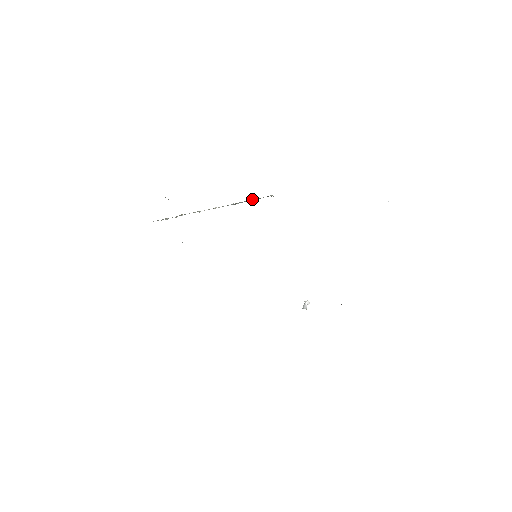
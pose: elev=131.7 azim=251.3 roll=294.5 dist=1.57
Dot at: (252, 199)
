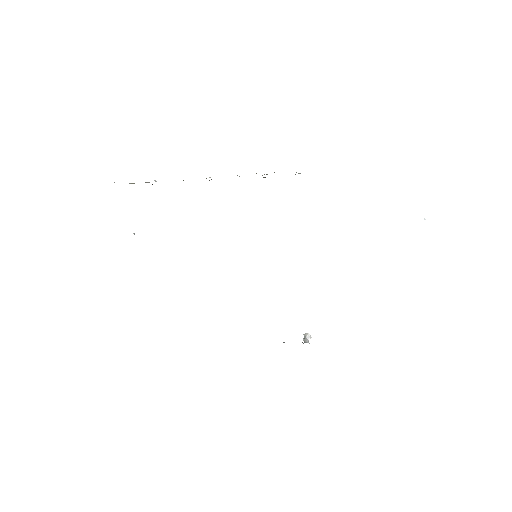
Dot at: occluded
